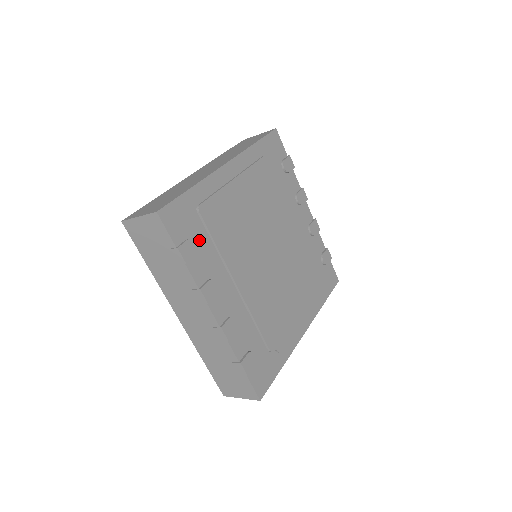
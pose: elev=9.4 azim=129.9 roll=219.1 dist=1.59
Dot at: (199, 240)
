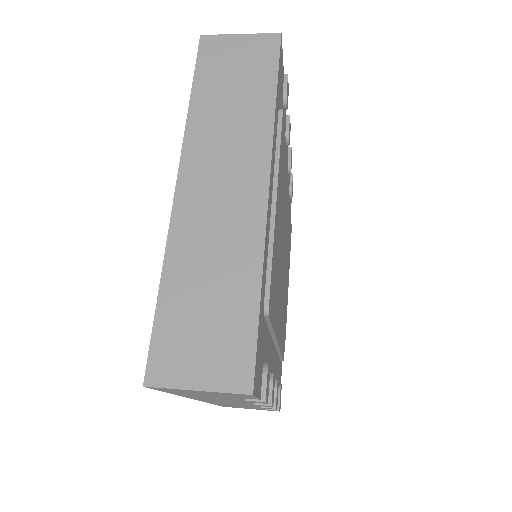
Dot at: (265, 349)
